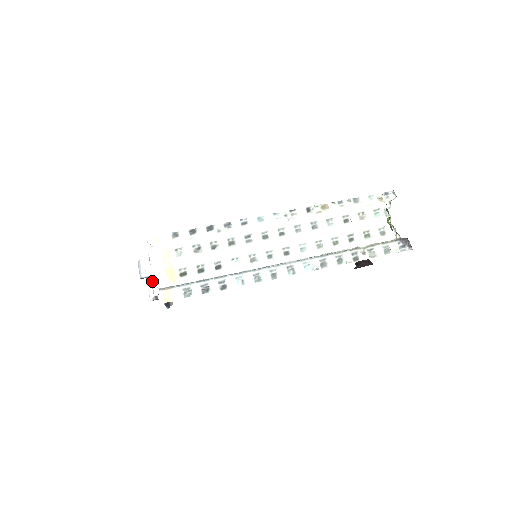
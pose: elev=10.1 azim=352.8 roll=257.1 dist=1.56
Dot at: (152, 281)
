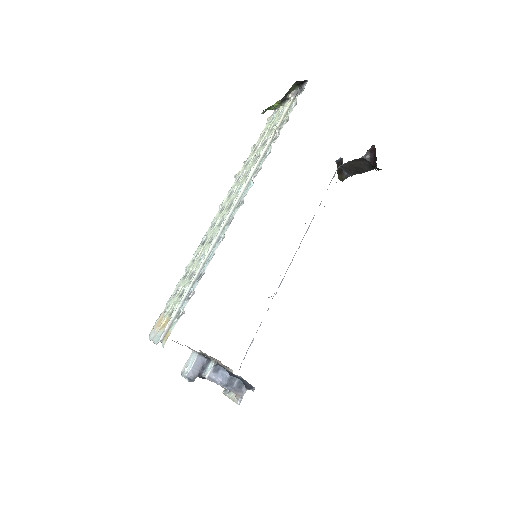
Dot at: (201, 373)
